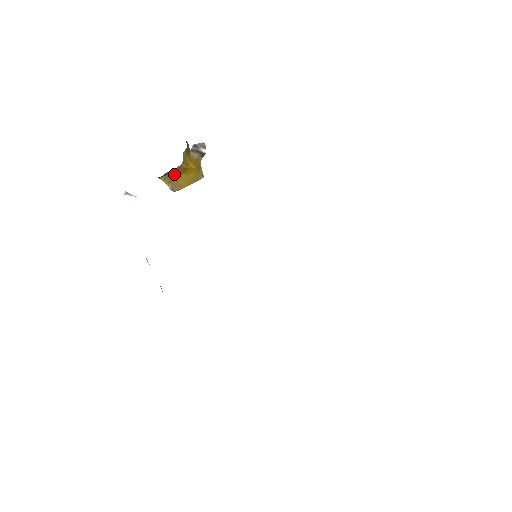
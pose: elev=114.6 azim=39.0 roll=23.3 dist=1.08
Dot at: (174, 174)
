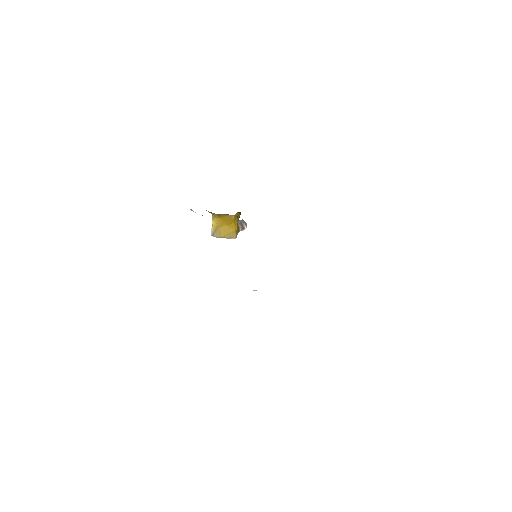
Dot at: (224, 221)
